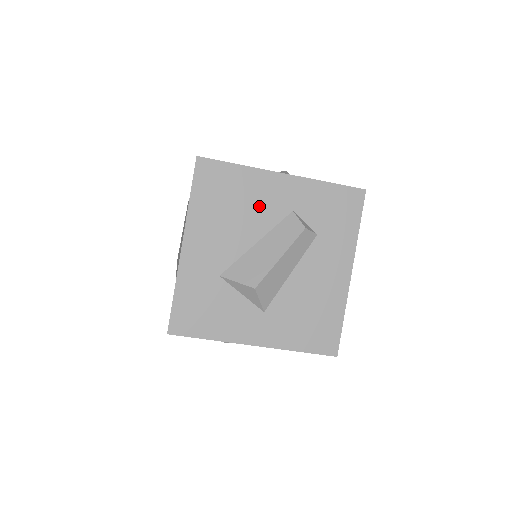
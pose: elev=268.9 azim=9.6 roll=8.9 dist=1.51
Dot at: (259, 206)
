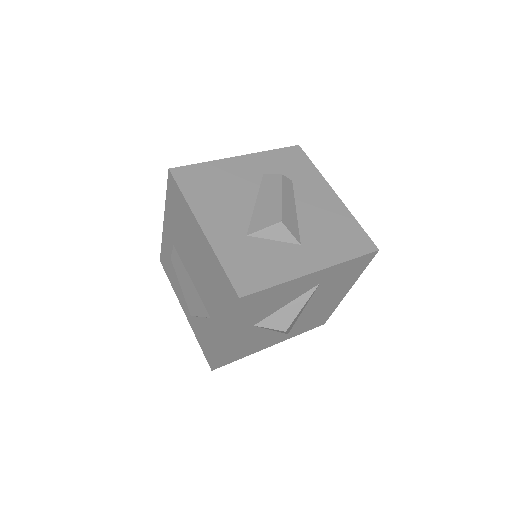
Dot at: (238, 180)
